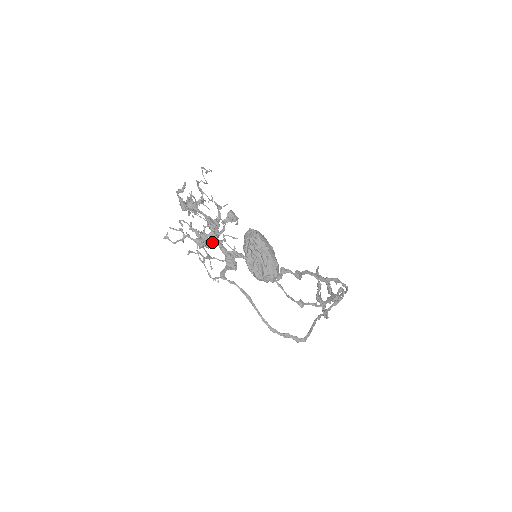
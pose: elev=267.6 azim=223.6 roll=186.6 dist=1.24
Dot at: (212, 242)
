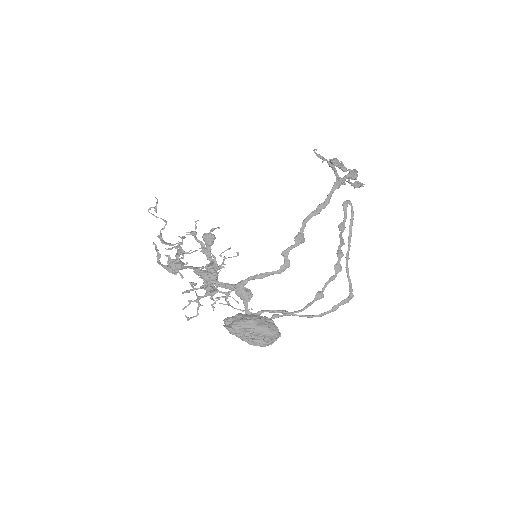
Dot at: occluded
